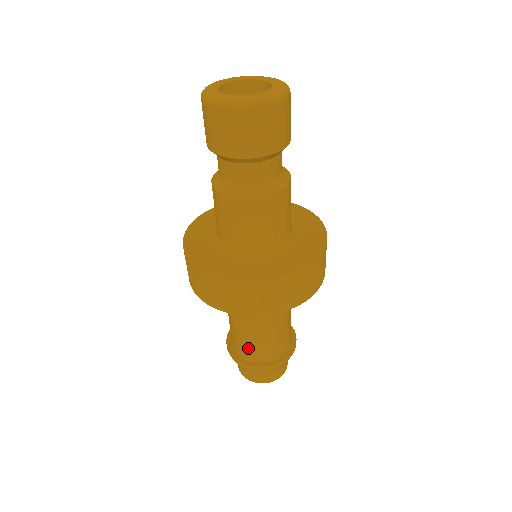
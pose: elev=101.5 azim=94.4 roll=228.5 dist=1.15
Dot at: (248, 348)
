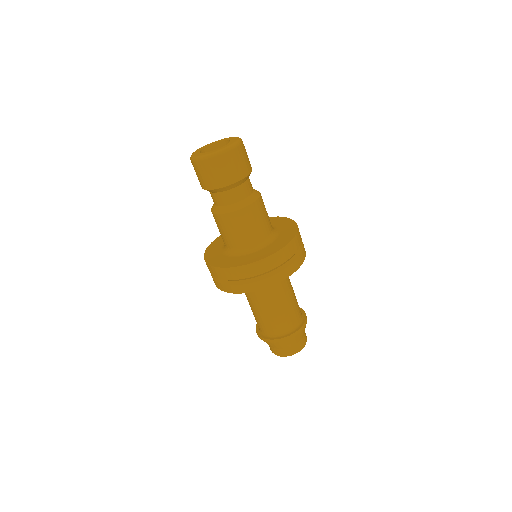
Dot at: (288, 320)
